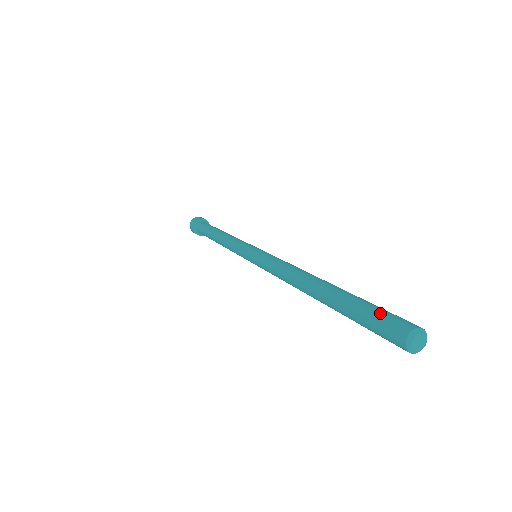
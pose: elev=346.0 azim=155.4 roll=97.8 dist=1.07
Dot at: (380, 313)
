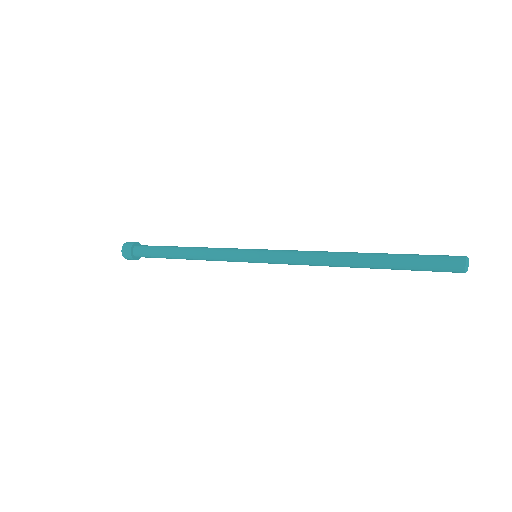
Dot at: (434, 255)
